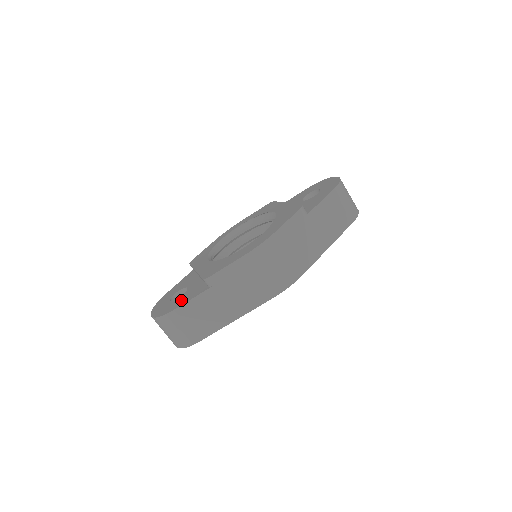
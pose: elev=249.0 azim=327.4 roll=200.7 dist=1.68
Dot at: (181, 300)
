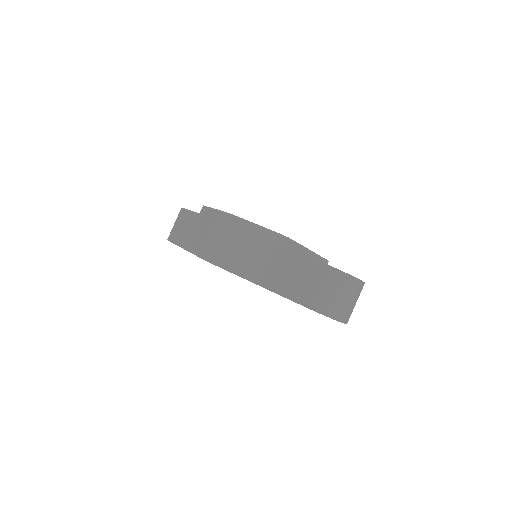
Dot at: occluded
